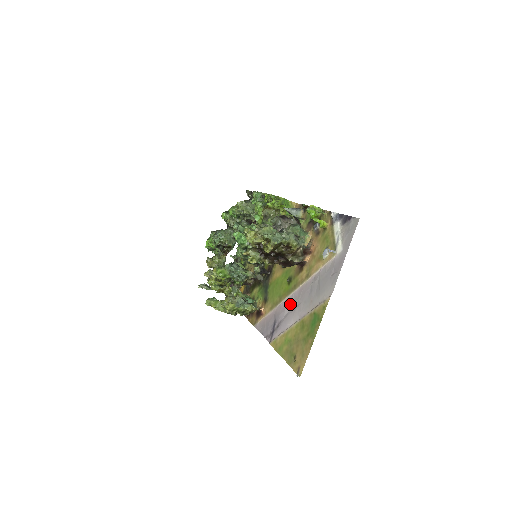
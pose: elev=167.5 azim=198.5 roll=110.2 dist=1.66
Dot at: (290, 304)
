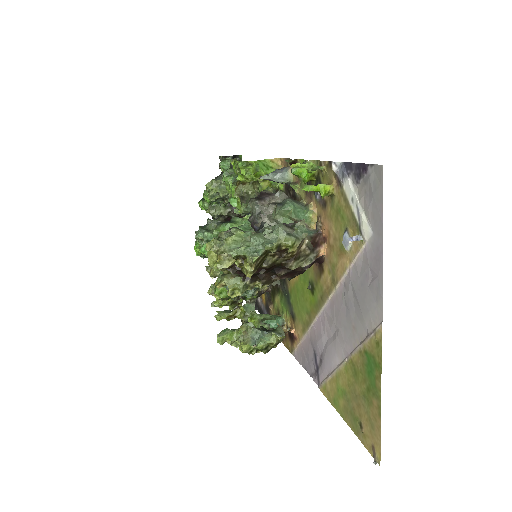
Dot at: (325, 328)
